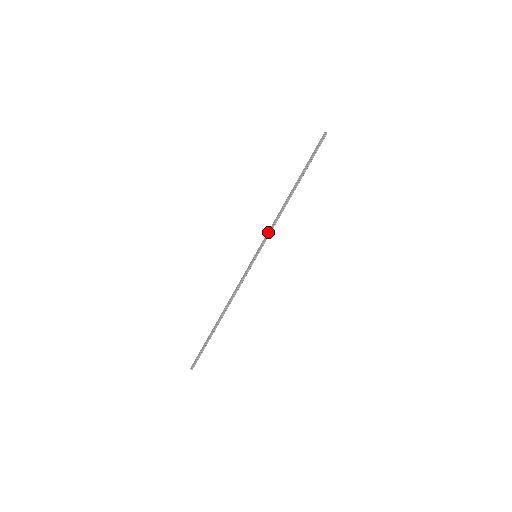
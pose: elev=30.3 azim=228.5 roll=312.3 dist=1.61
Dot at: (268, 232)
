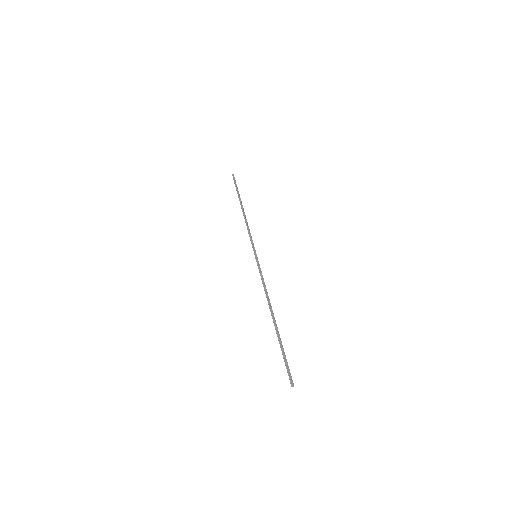
Dot at: occluded
